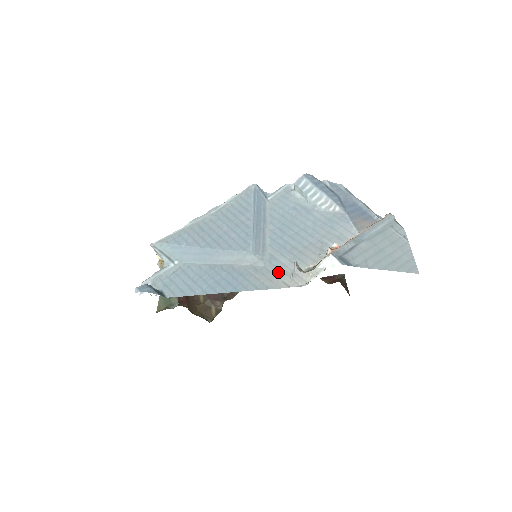
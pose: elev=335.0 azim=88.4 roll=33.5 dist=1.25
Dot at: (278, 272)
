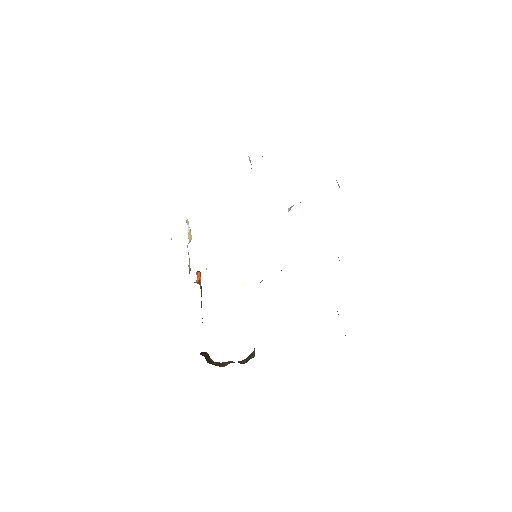
Dot at: occluded
